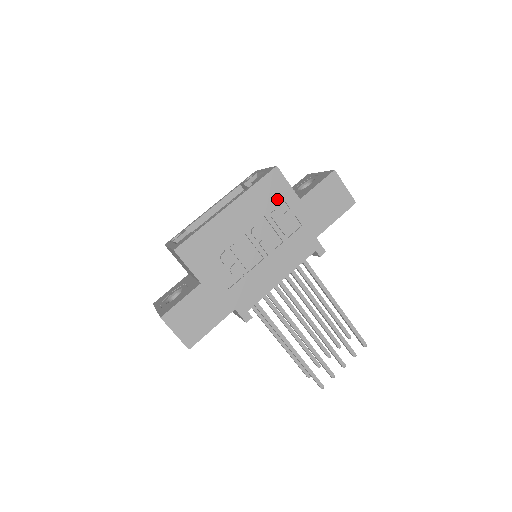
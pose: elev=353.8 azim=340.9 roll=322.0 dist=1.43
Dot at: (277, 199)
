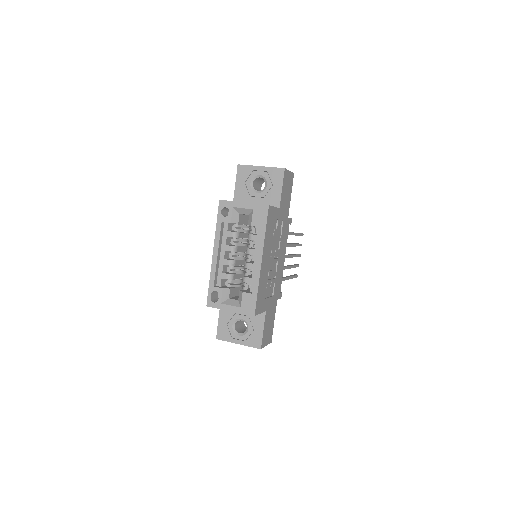
Dot at: (274, 223)
